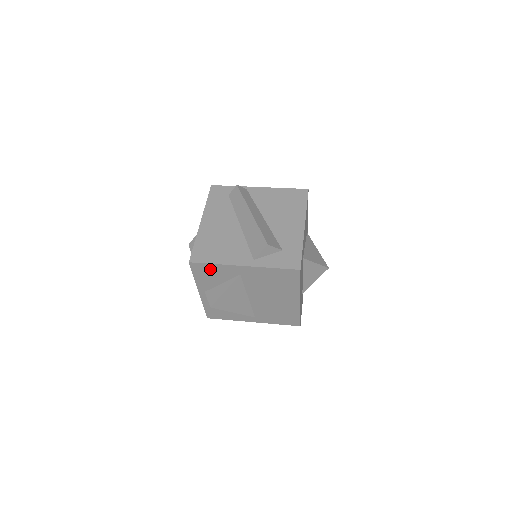
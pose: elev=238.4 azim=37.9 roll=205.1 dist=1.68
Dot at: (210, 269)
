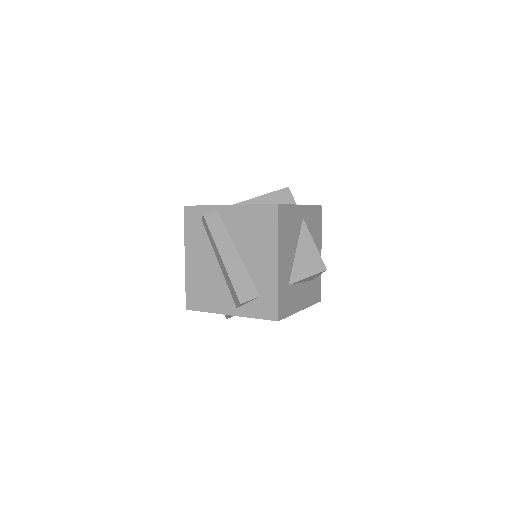
Dot at: occluded
